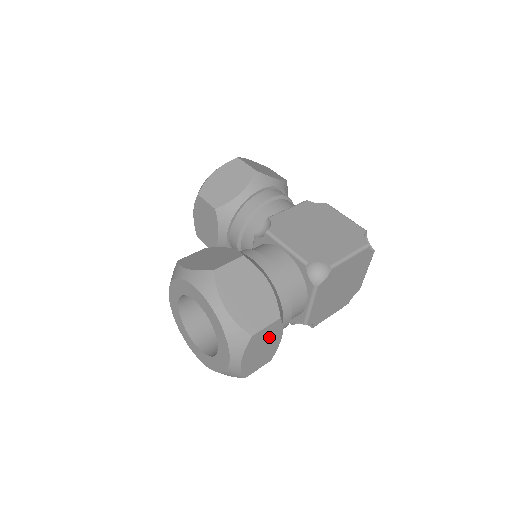
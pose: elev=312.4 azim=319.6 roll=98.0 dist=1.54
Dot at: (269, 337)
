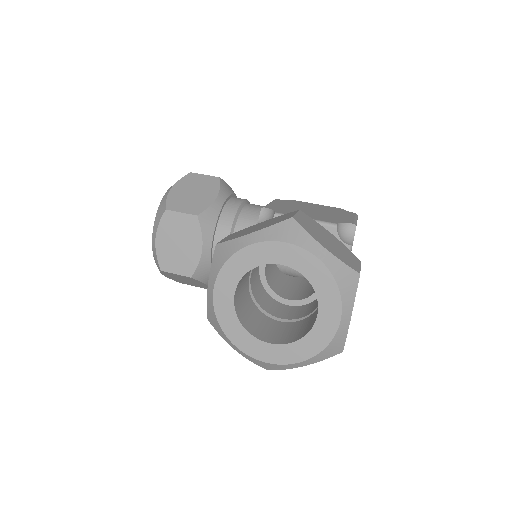
Dot at: occluded
